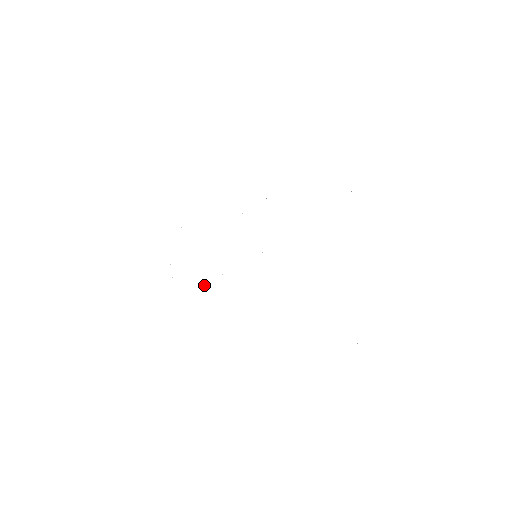
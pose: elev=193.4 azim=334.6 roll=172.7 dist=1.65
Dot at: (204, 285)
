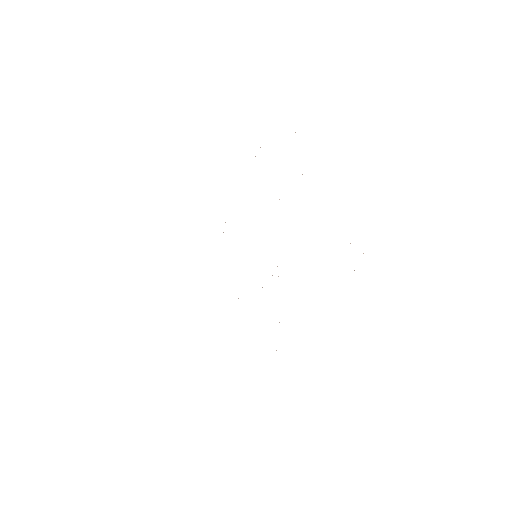
Dot at: occluded
